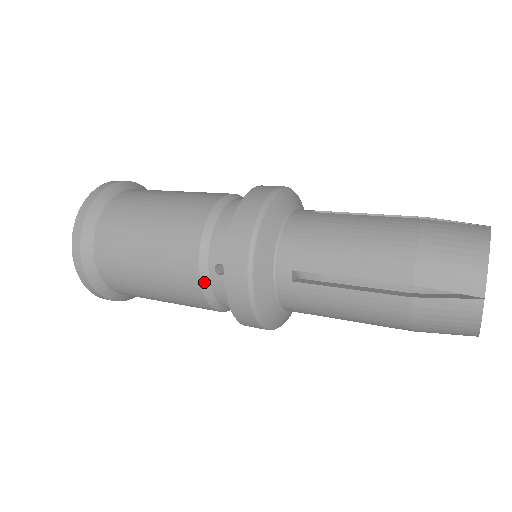
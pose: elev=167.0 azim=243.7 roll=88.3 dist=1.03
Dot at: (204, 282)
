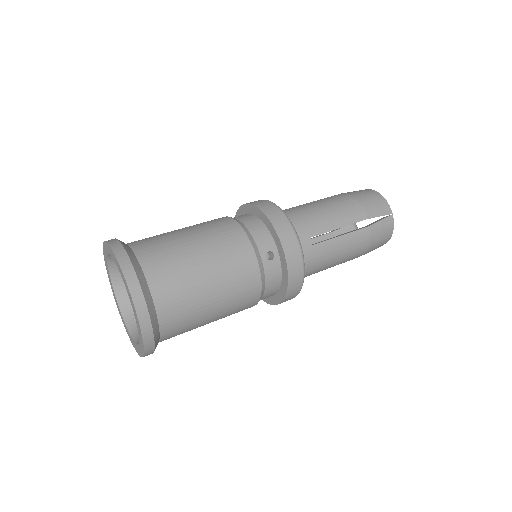
Dot at: (261, 271)
